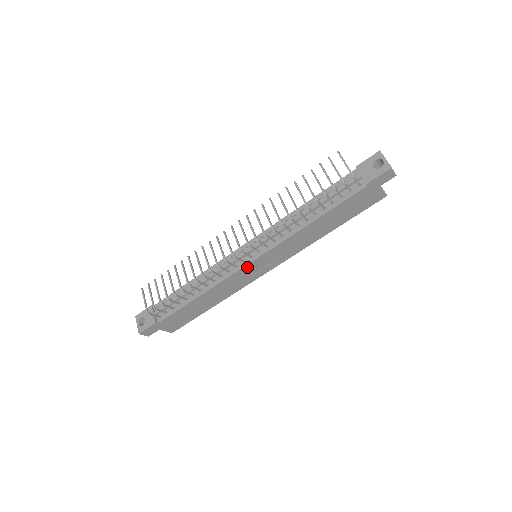
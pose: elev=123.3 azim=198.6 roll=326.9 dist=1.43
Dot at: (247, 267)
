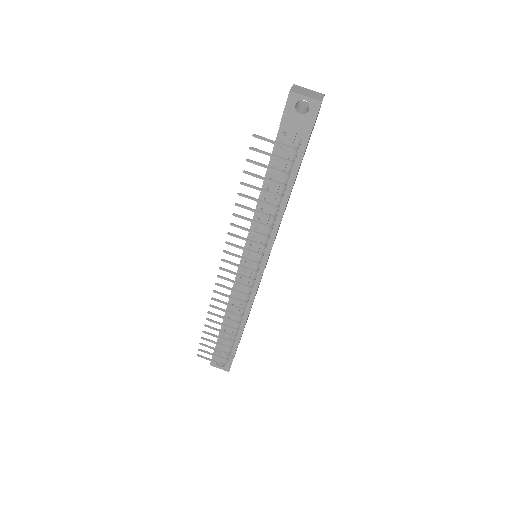
Dot at: (262, 274)
